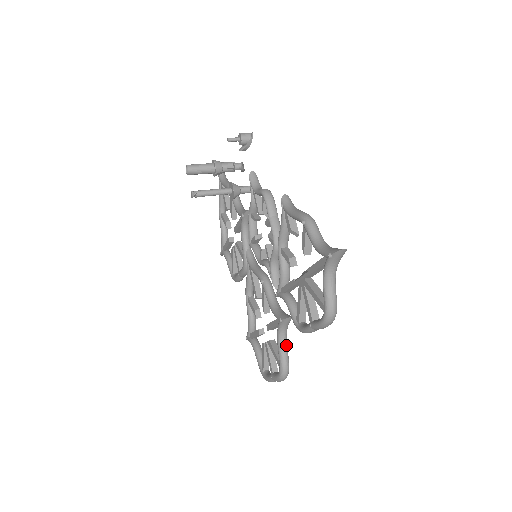
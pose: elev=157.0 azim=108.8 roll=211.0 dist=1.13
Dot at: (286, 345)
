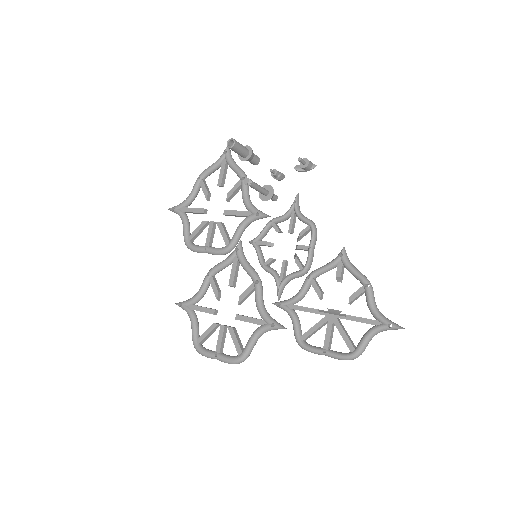
Dot at: occluded
